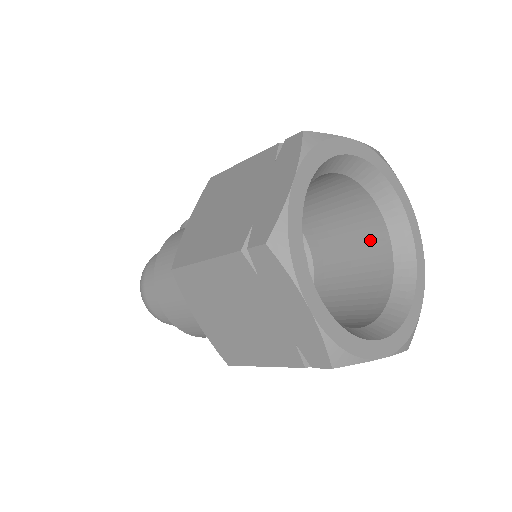
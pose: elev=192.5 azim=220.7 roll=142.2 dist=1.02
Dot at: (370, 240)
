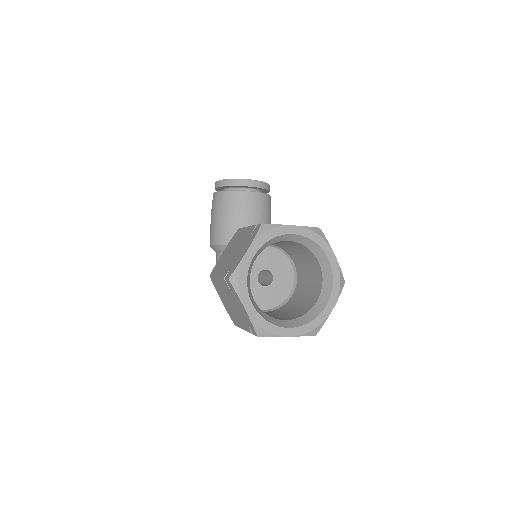
Dot at: (294, 244)
